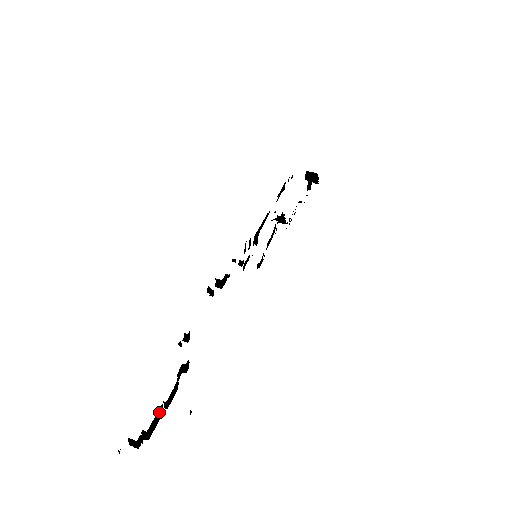
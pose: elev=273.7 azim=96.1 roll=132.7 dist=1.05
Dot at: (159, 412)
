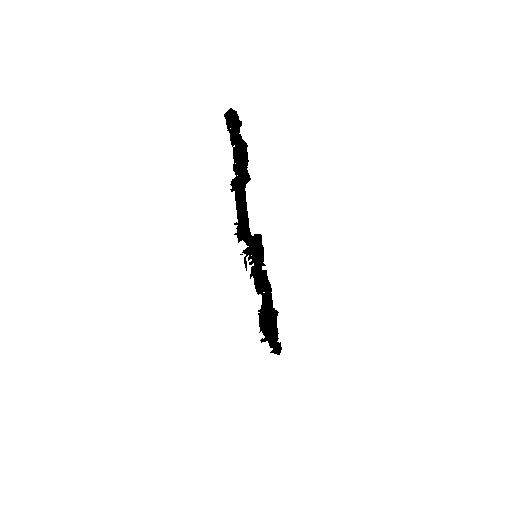
Dot at: (233, 143)
